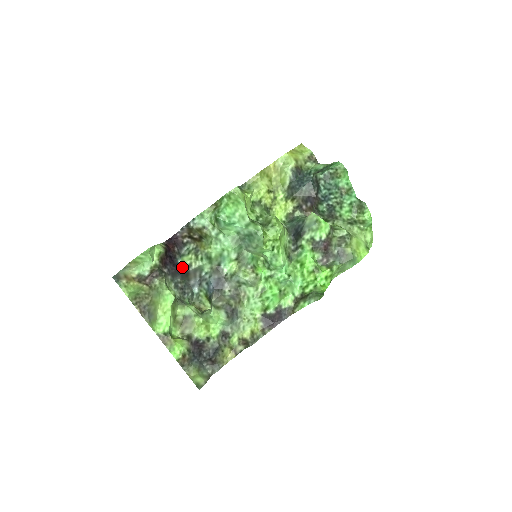
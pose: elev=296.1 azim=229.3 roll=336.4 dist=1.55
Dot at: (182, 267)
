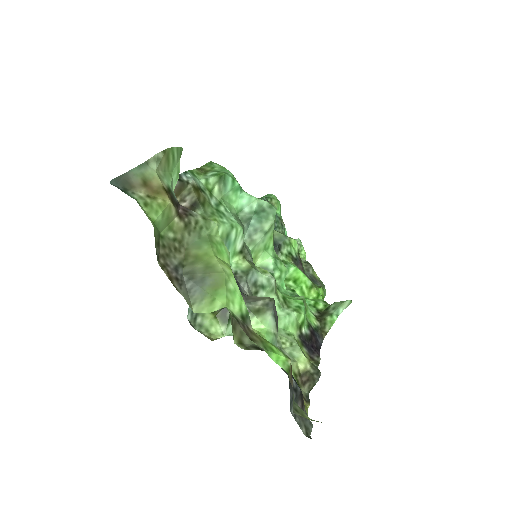
Dot at: occluded
